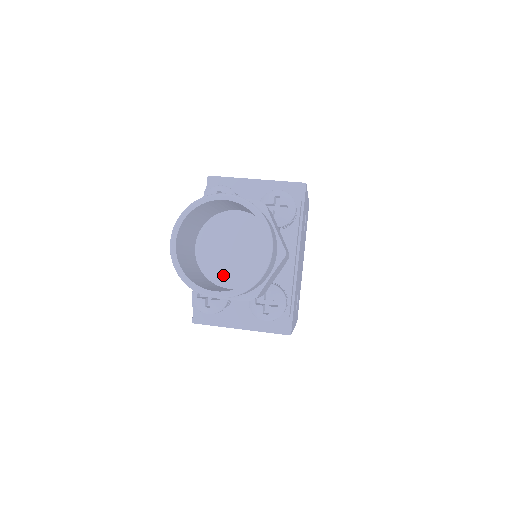
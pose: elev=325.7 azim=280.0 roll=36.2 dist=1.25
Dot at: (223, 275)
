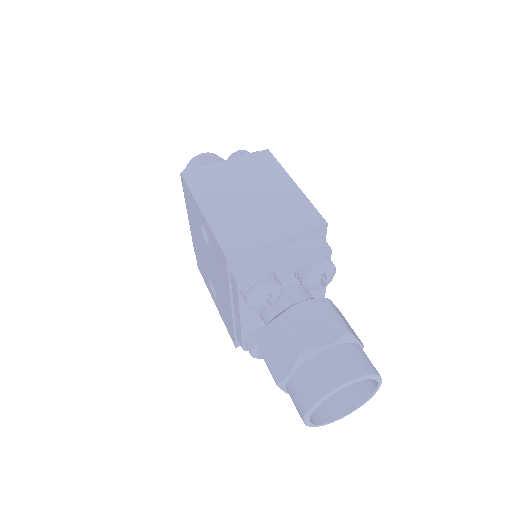
Dot at: occluded
